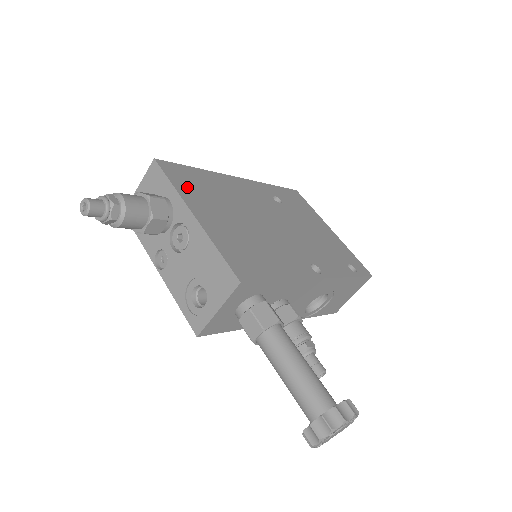
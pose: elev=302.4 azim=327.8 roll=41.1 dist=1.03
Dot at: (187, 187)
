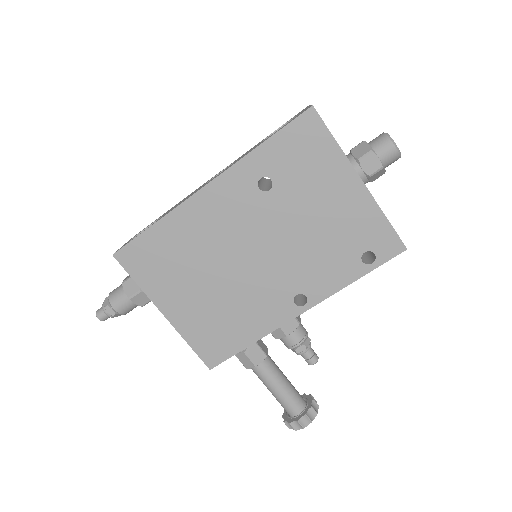
Dot at: (150, 276)
